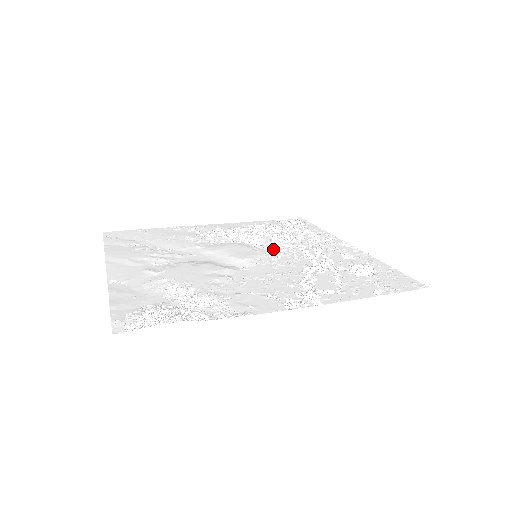
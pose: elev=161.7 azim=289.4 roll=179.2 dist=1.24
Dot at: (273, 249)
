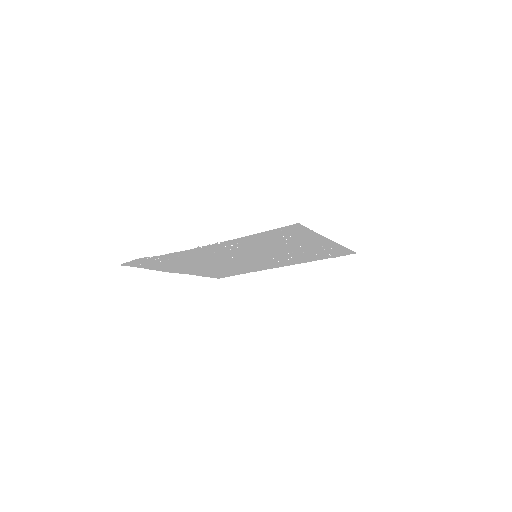
Dot at: (276, 254)
